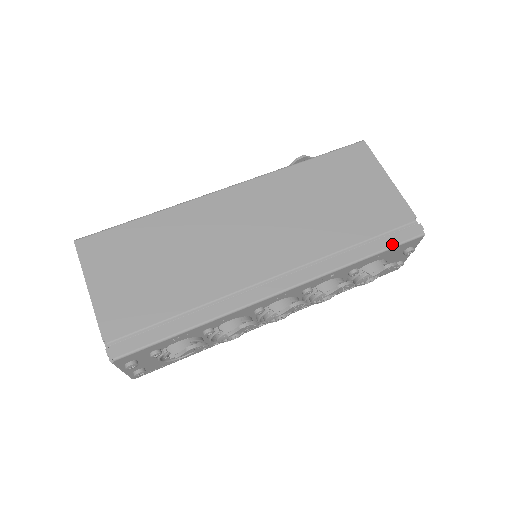
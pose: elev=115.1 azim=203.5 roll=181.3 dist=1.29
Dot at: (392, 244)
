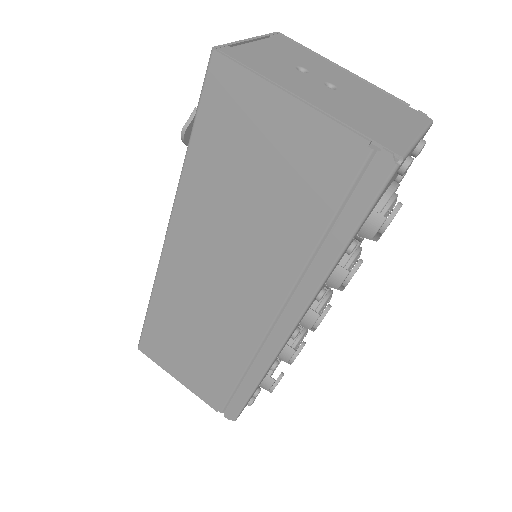
Dot at: (362, 212)
